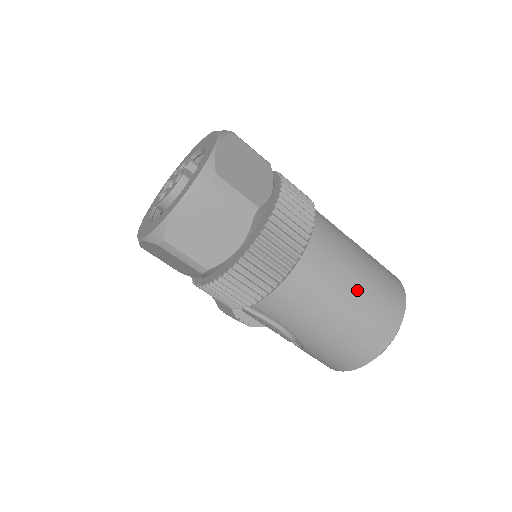
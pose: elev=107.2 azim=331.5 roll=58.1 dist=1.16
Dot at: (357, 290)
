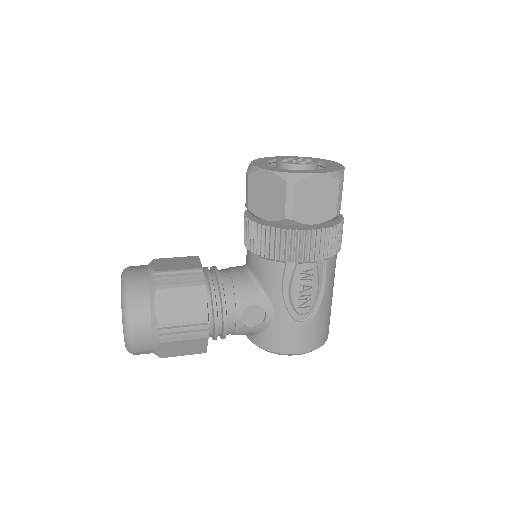
Dot at: occluded
